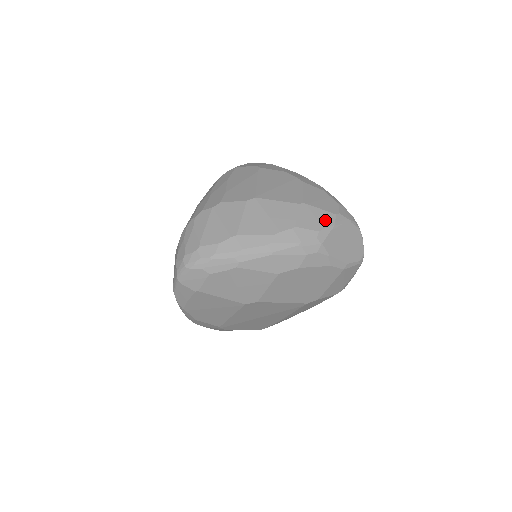
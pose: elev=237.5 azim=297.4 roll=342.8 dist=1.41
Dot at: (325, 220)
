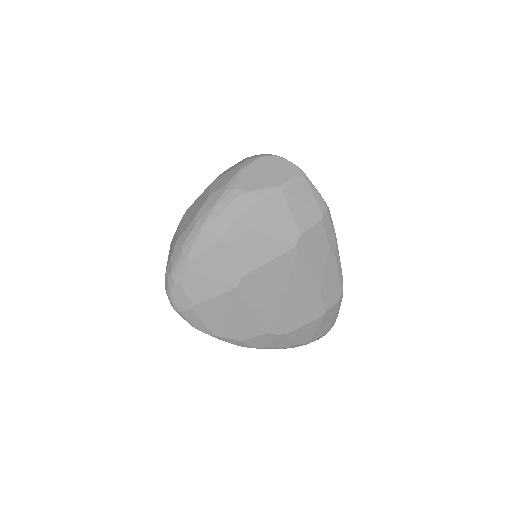
Dot at: (232, 174)
